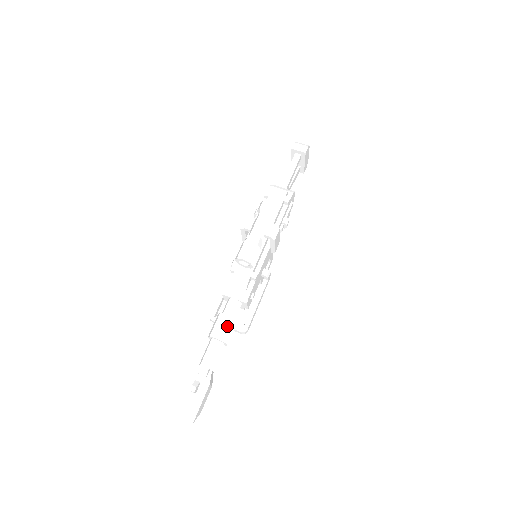
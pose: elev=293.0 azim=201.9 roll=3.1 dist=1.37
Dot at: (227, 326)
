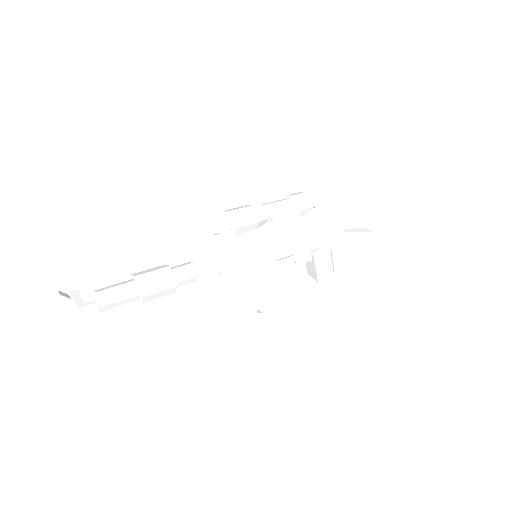
Dot at: (159, 275)
